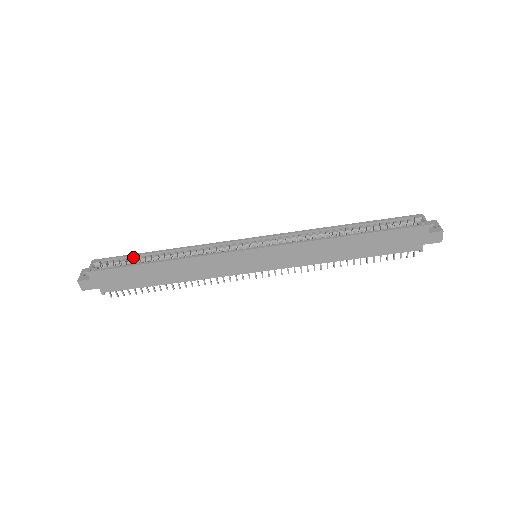
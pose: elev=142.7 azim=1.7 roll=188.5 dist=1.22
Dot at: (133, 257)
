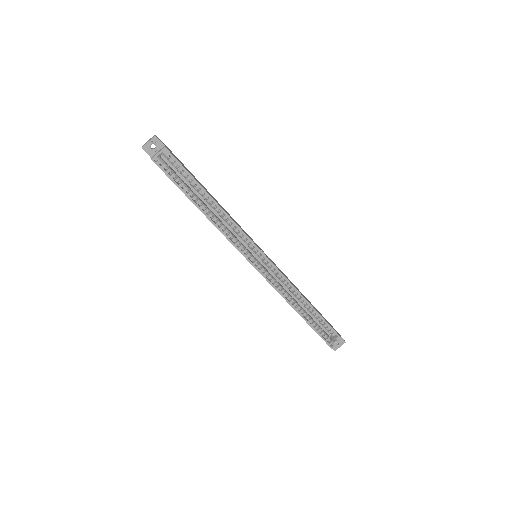
Dot at: (192, 178)
